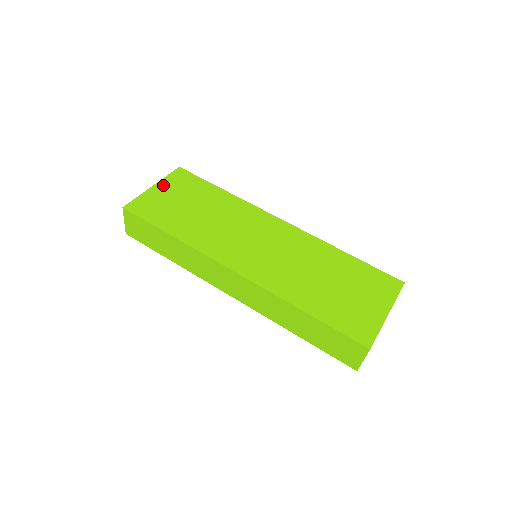
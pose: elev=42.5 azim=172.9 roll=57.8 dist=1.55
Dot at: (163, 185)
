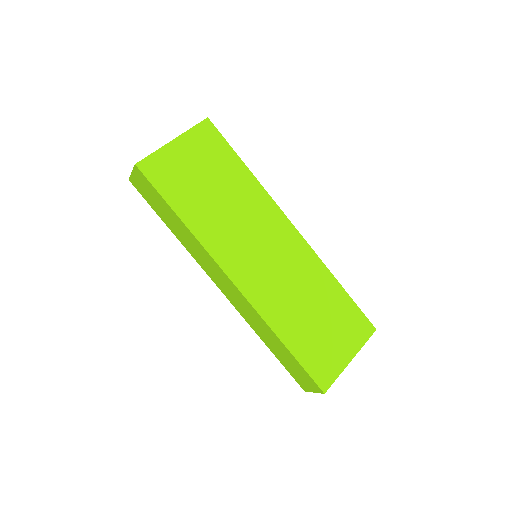
Dot at: (185, 142)
